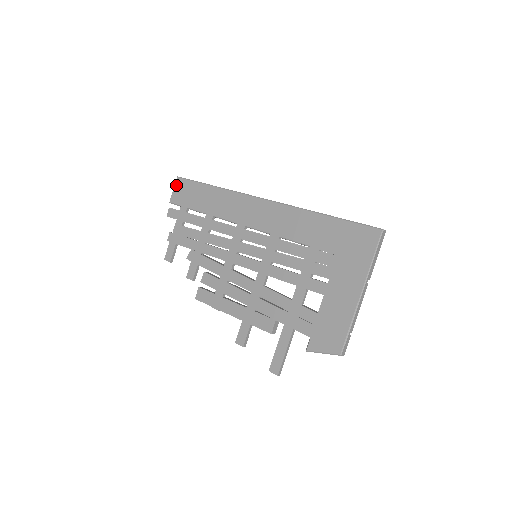
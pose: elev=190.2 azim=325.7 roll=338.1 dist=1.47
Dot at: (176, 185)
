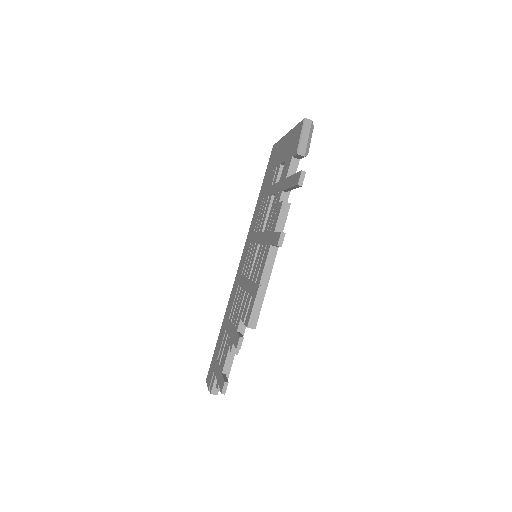
Dot at: (207, 381)
